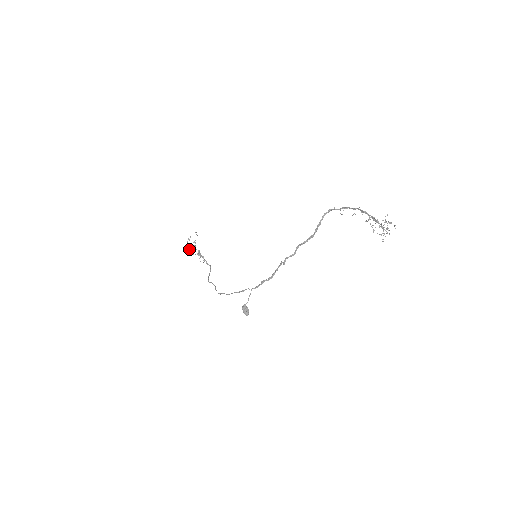
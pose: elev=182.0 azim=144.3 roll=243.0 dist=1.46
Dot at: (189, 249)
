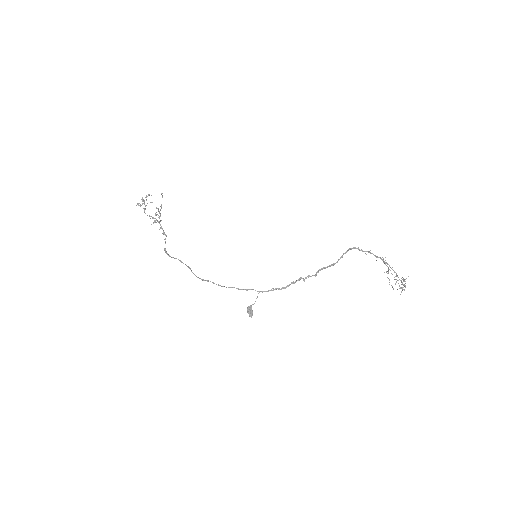
Dot at: (145, 208)
